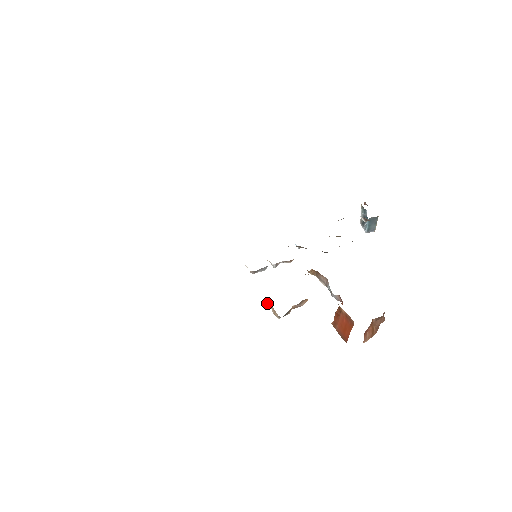
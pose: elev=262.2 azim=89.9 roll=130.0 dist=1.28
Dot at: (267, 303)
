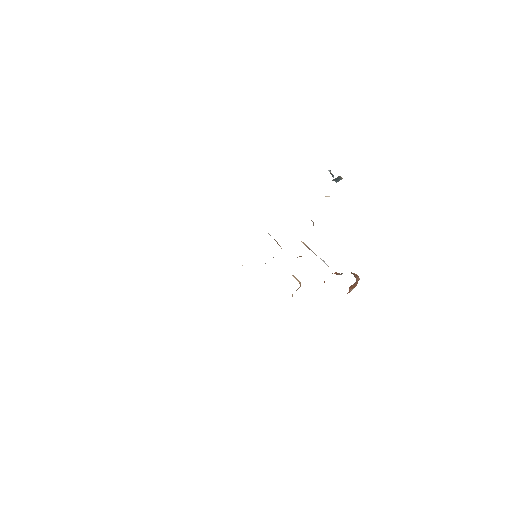
Dot at: occluded
